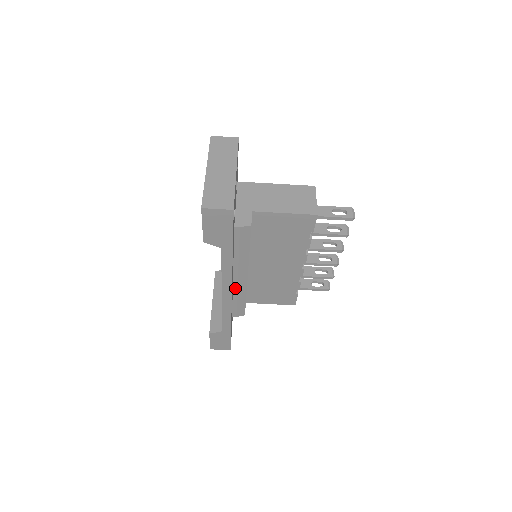
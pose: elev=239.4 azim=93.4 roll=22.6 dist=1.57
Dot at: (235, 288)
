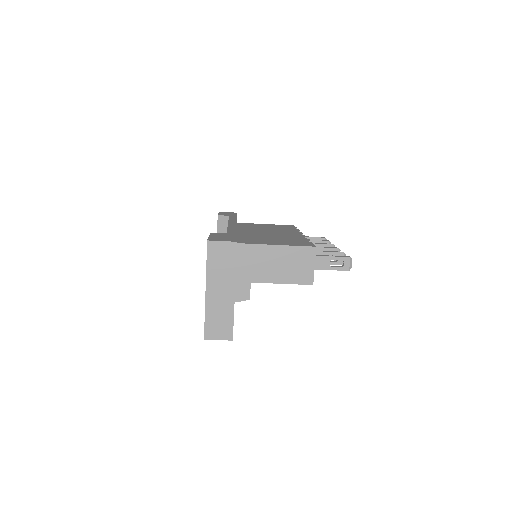
Dot at: occluded
